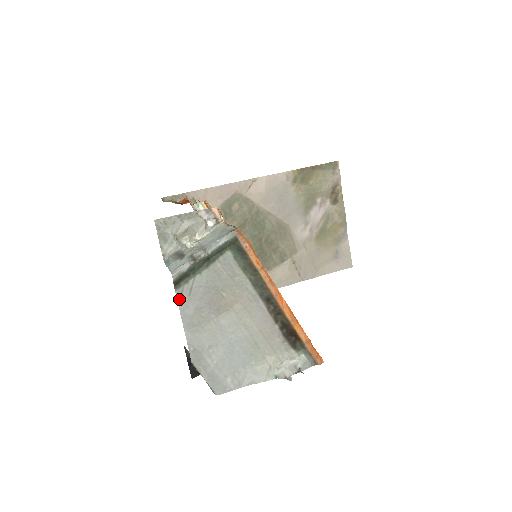
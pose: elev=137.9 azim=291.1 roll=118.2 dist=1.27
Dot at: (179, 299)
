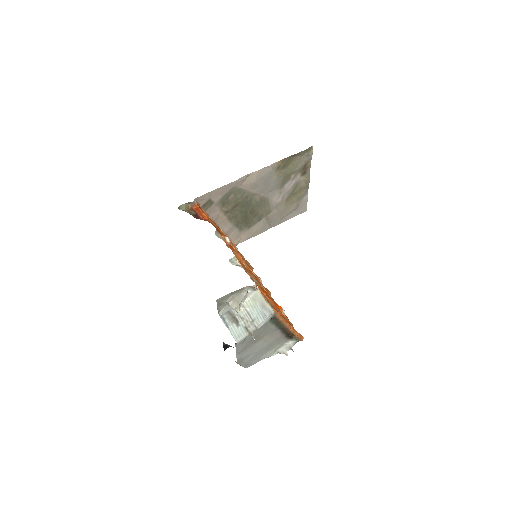
Dot at: (237, 347)
